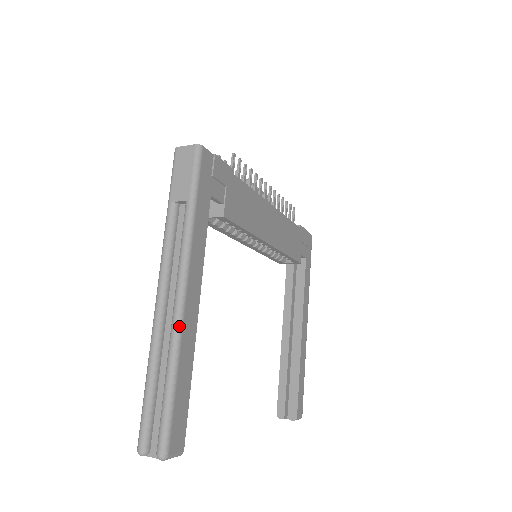
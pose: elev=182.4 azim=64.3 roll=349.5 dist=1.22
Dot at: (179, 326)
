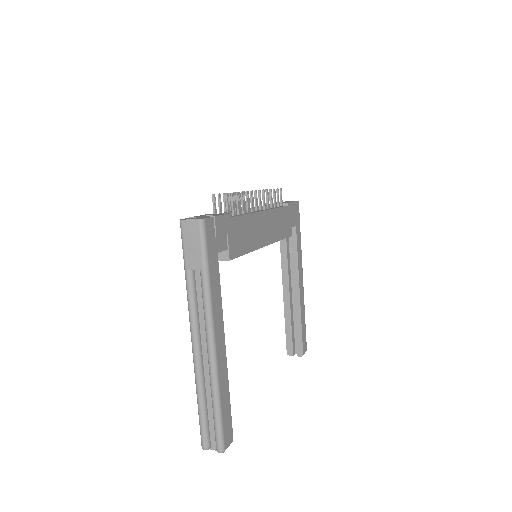
Dot at: (215, 367)
